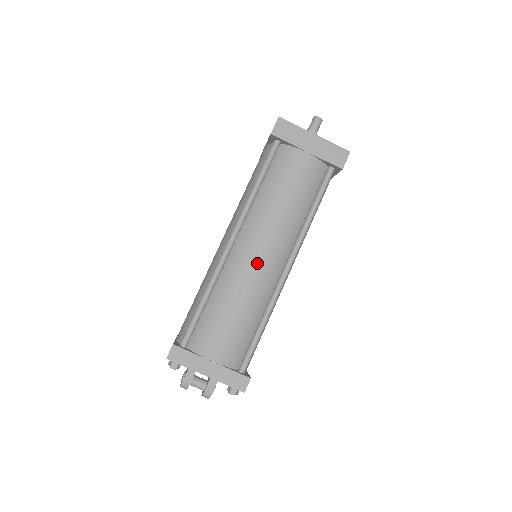
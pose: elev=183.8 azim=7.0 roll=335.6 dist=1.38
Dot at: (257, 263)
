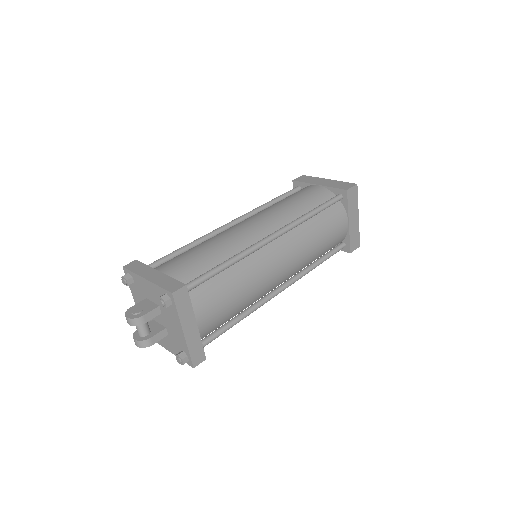
Dot at: (277, 271)
